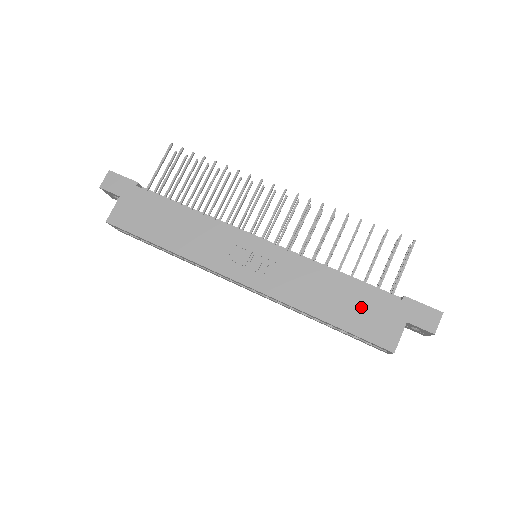
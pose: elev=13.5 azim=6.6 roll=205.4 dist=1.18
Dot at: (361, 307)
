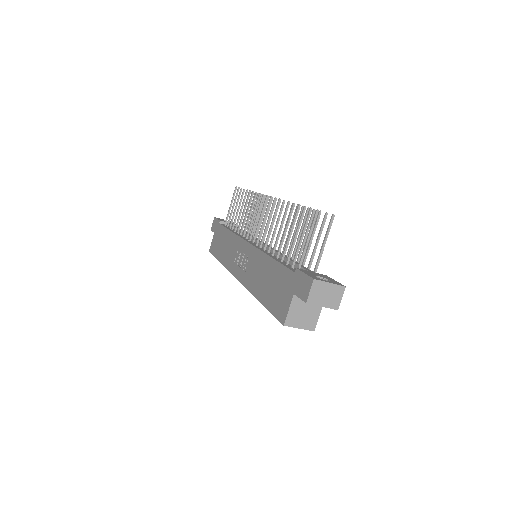
Dot at: (275, 285)
